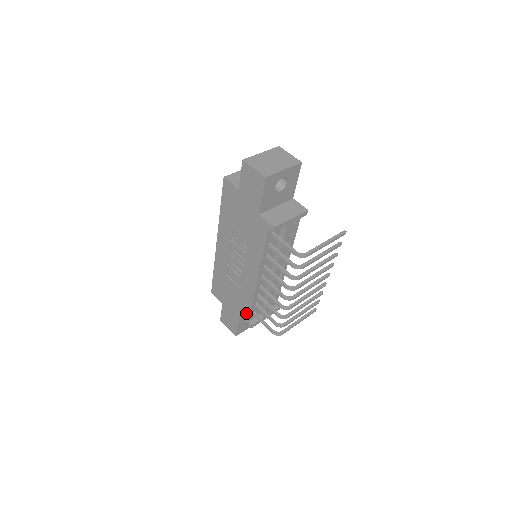
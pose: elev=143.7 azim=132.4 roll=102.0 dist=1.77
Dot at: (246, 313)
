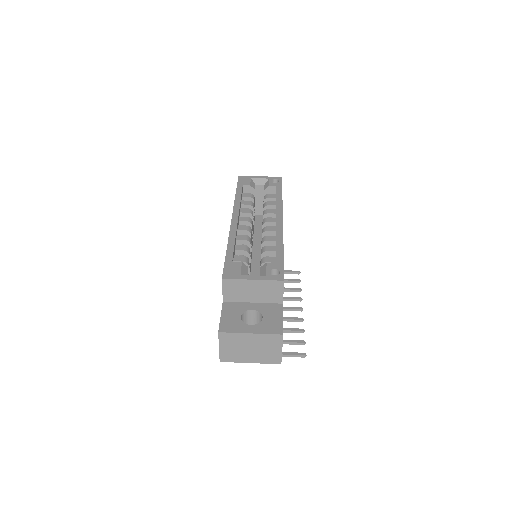
Dot at: occluded
